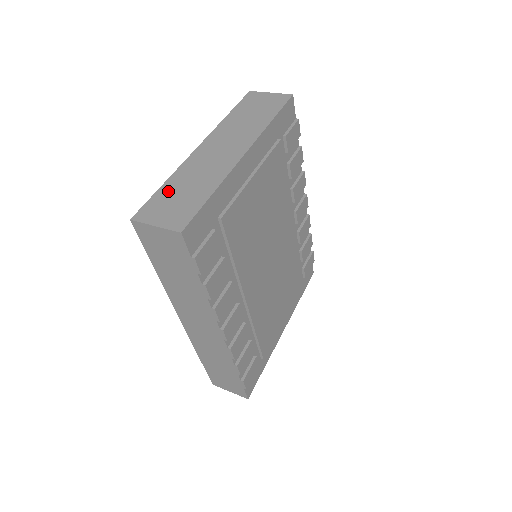
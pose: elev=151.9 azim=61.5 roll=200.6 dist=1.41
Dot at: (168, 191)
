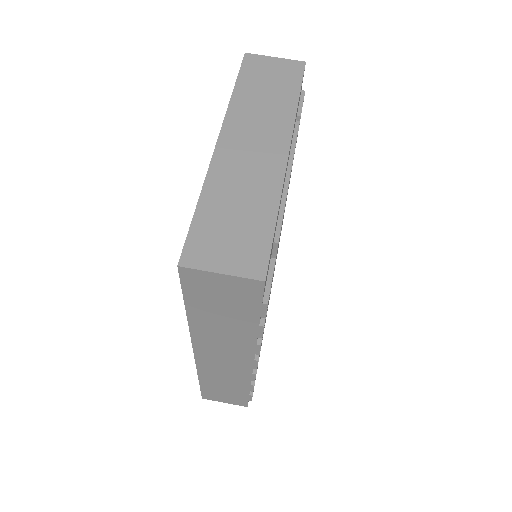
Dot at: (211, 215)
